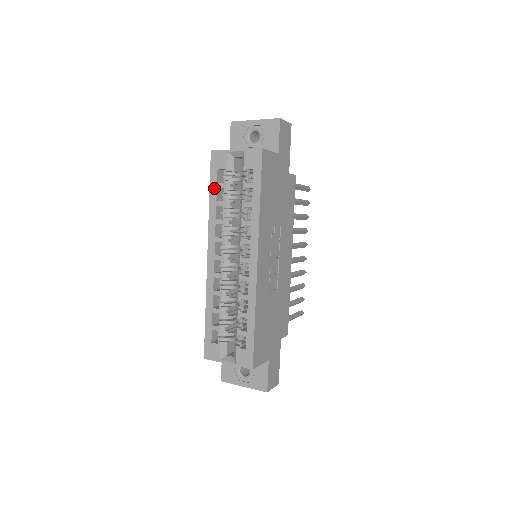
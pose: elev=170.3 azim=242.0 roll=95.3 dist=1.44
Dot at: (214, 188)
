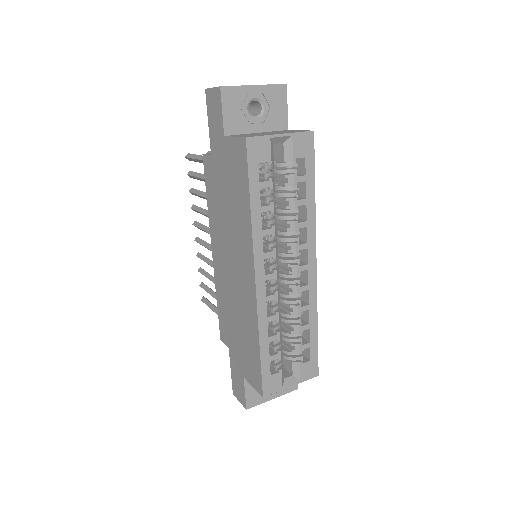
Dot at: (256, 190)
